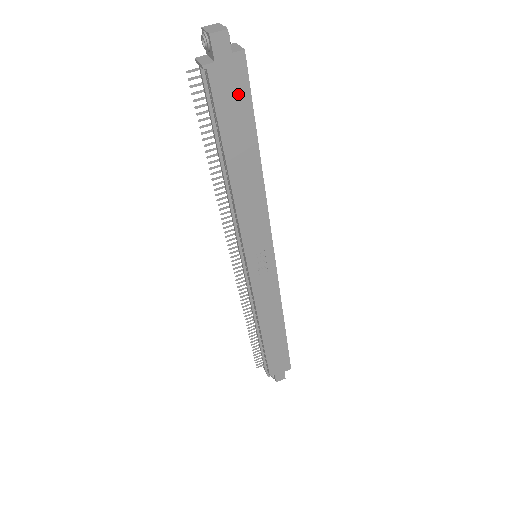
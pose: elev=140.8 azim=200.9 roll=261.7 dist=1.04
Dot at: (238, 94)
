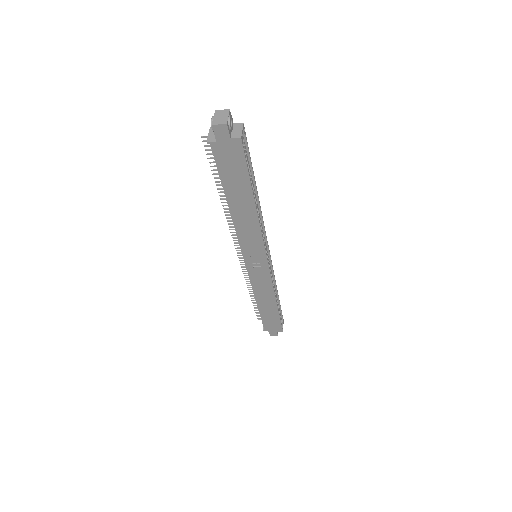
Dot at: (236, 163)
